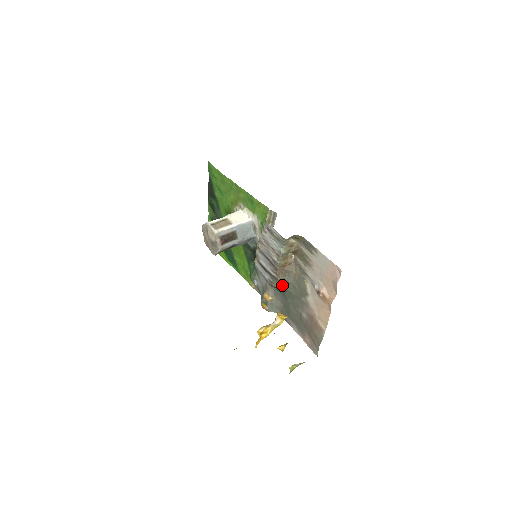
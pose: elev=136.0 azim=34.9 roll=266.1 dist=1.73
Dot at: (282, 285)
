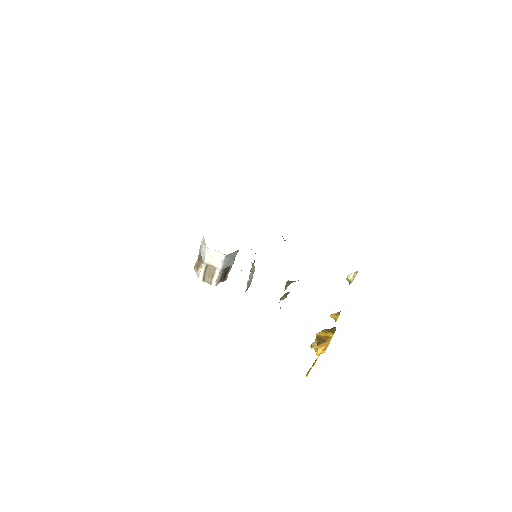
Dot at: occluded
